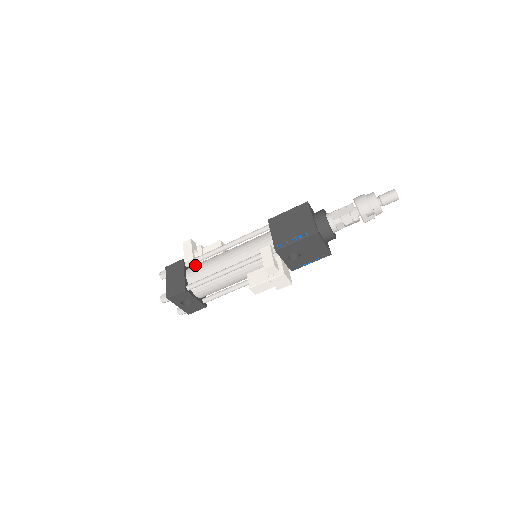
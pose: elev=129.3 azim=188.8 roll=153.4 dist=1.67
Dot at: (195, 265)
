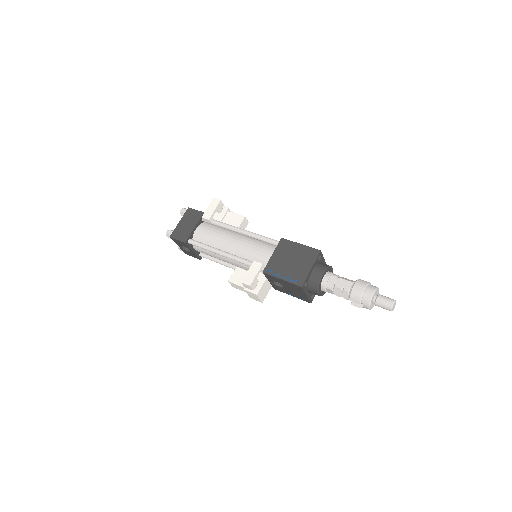
Dot at: (209, 225)
